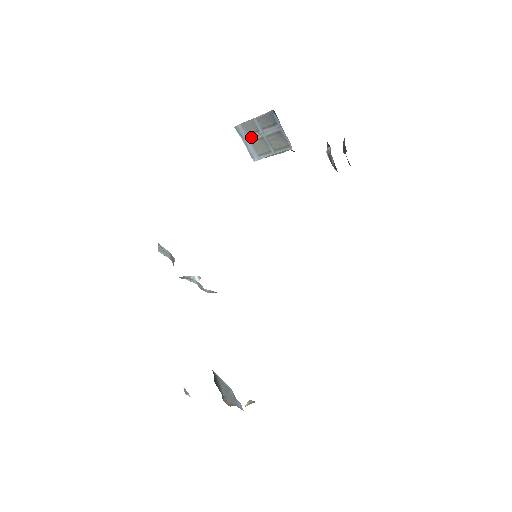
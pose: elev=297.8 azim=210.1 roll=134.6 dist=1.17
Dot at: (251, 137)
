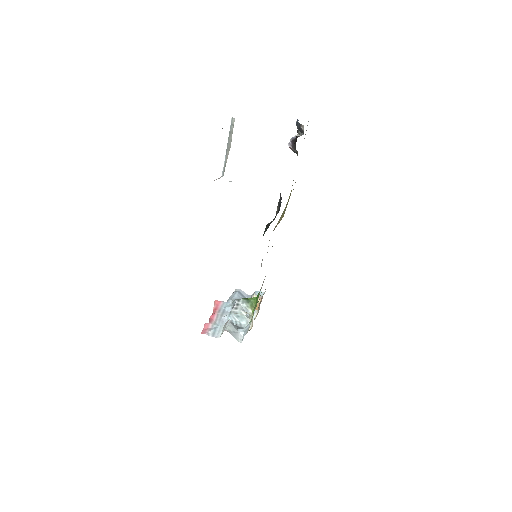
Dot at: occluded
